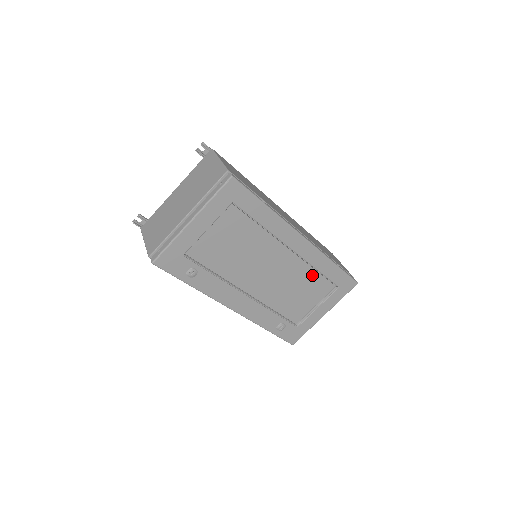
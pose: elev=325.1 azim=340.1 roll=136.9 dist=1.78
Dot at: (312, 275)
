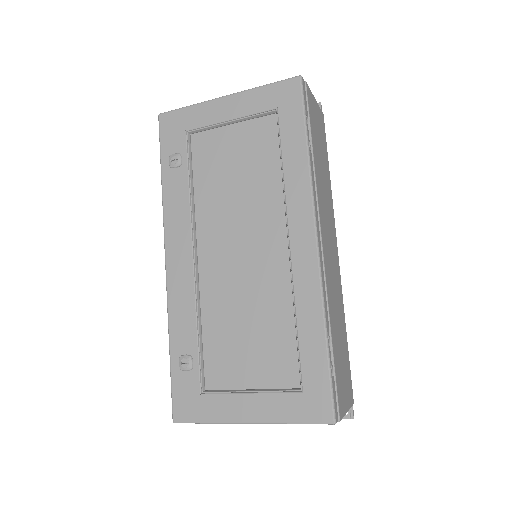
Dot at: (285, 324)
